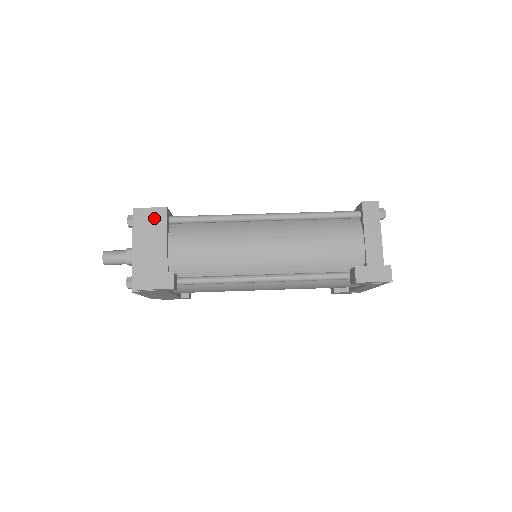
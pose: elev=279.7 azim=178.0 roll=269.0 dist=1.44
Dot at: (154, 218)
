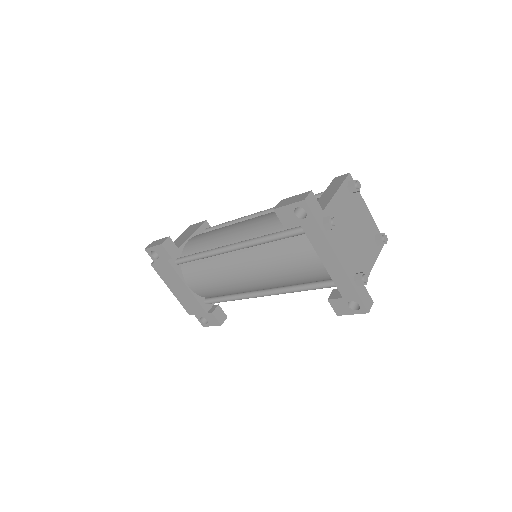
Dot at: (195, 227)
